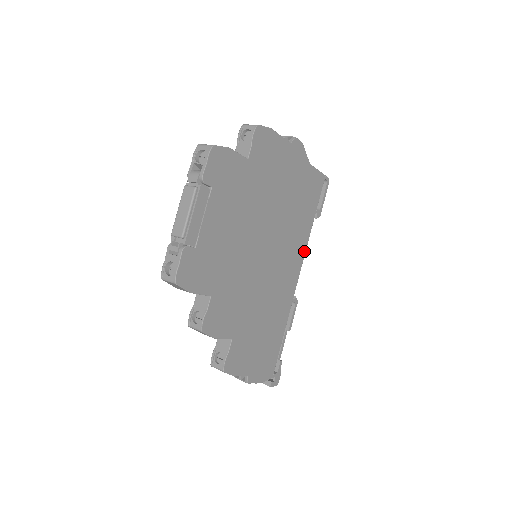
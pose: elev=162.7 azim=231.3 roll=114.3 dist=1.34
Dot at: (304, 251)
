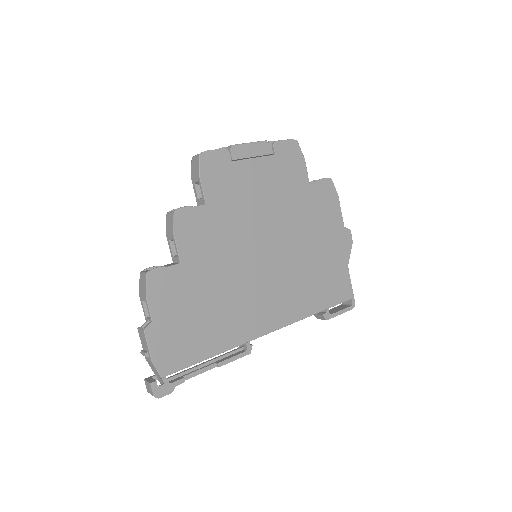
Dot at: (292, 320)
